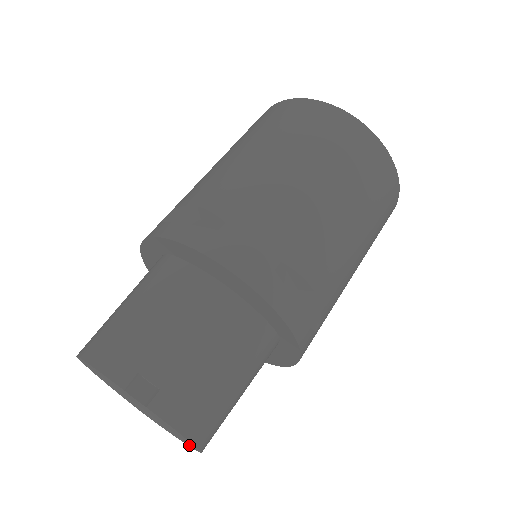
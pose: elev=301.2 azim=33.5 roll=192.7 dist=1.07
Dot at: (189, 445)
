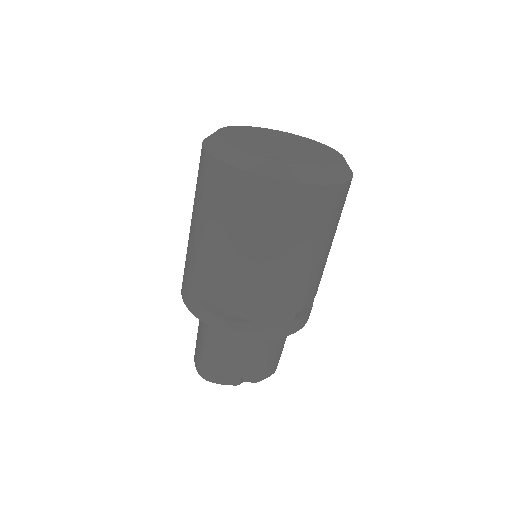
Dot at: occluded
